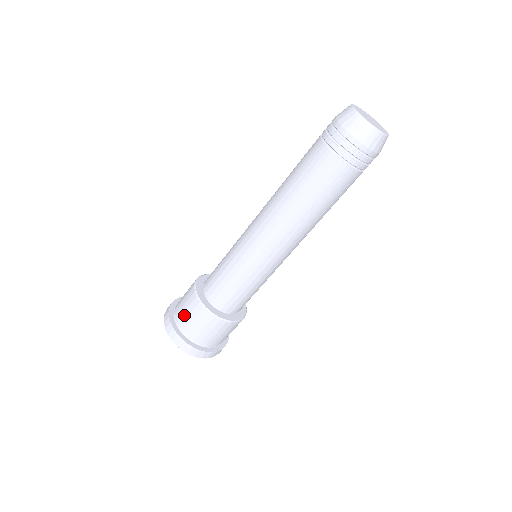
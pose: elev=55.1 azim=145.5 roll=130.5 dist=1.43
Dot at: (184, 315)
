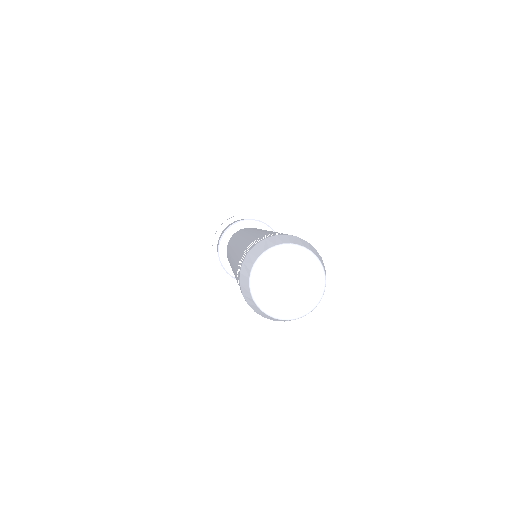
Dot at: occluded
